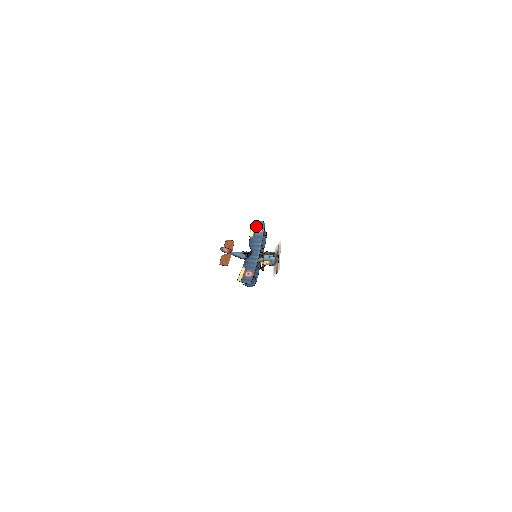
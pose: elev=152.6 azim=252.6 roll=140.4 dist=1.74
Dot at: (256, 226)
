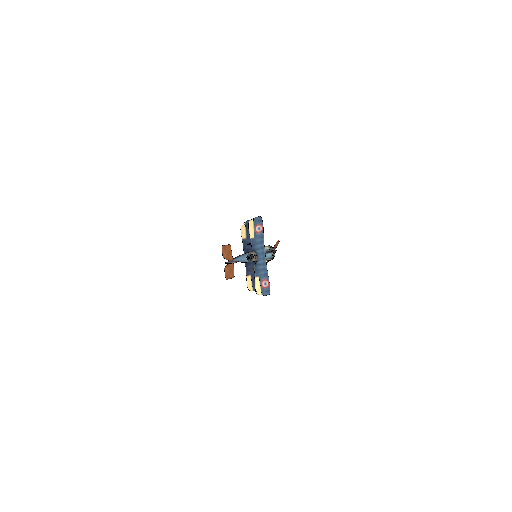
Dot at: (255, 224)
